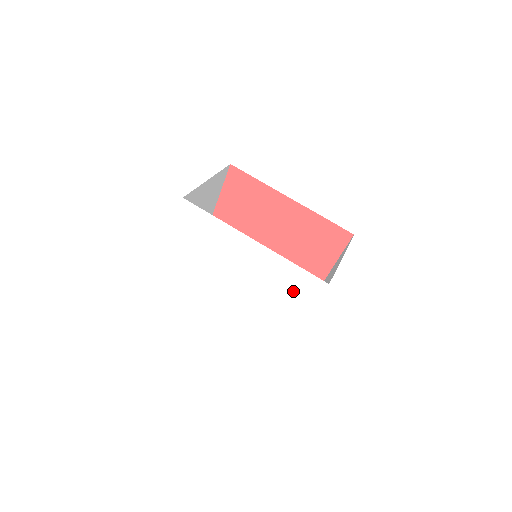
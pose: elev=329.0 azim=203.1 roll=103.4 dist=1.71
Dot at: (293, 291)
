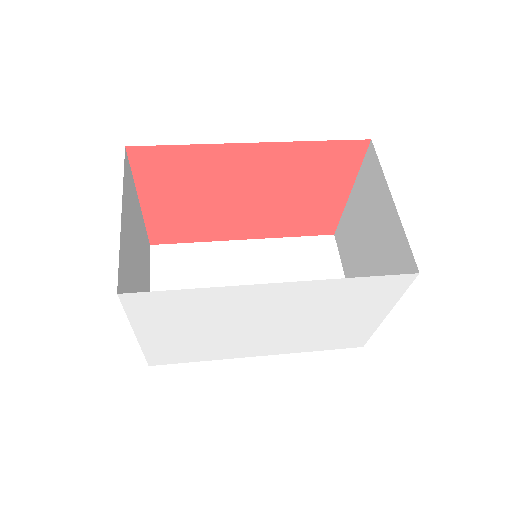
Dot at: (361, 300)
